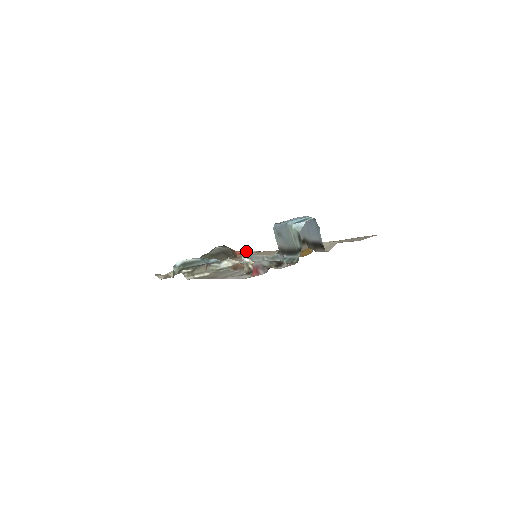
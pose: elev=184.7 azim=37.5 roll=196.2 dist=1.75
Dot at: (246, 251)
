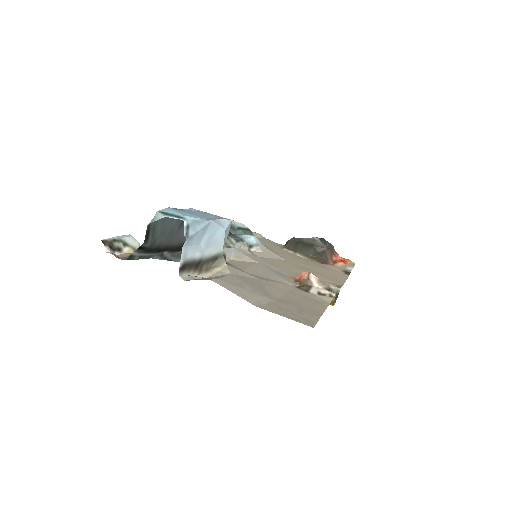
Dot at: (350, 265)
